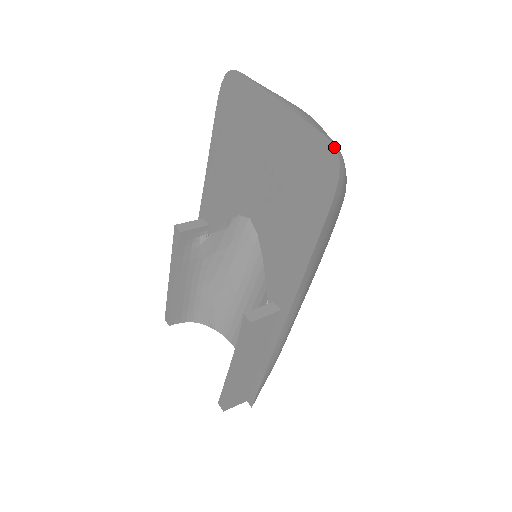
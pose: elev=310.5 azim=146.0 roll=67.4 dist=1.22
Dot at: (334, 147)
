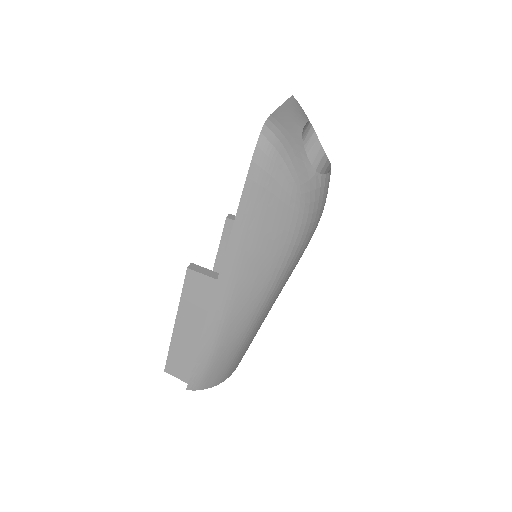
Dot at: (265, 121)
